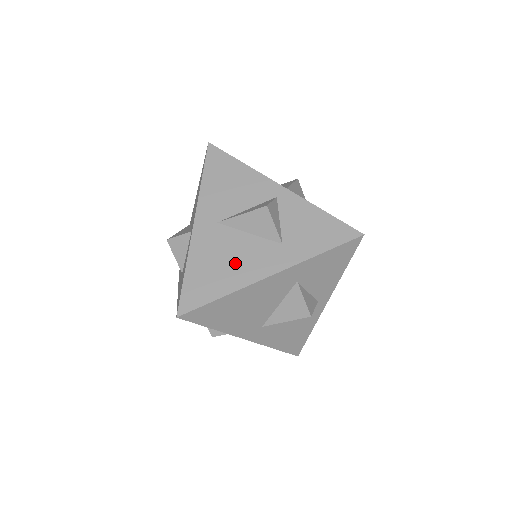
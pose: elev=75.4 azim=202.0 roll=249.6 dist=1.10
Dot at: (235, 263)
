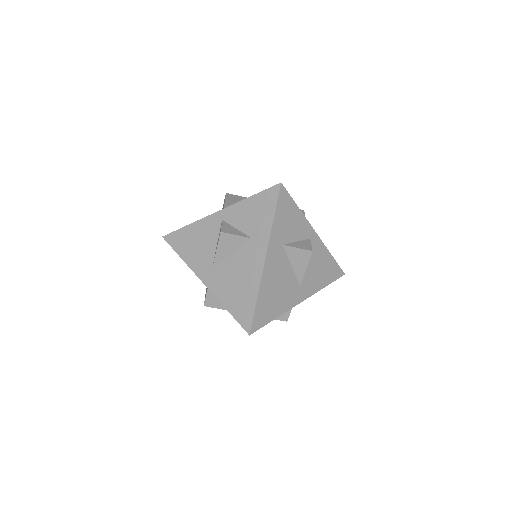
Dot at: (243, 276)
